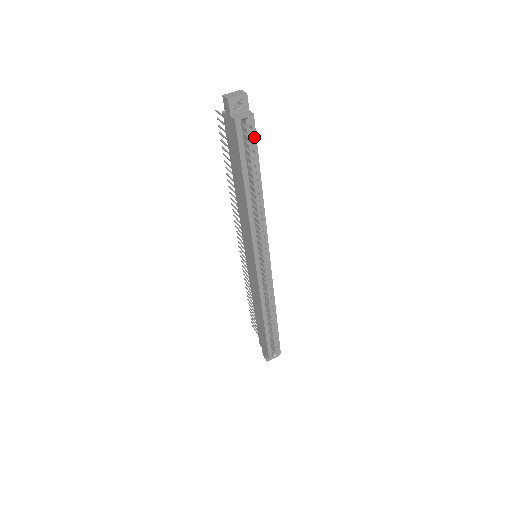
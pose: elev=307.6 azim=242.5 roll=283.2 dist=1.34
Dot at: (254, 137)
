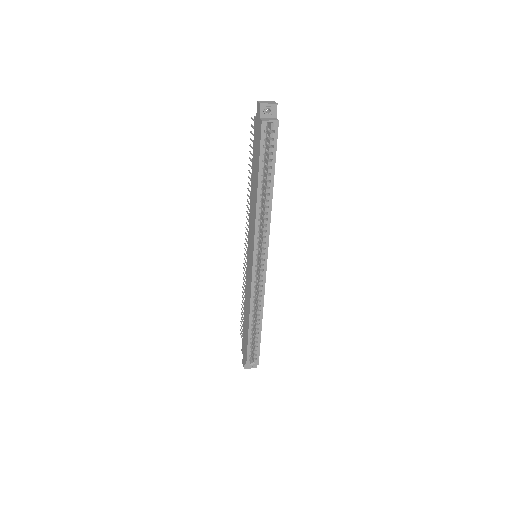
Dot at: (275, 141)
